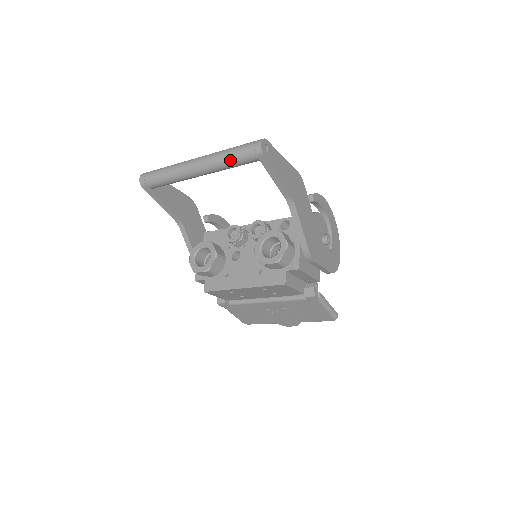
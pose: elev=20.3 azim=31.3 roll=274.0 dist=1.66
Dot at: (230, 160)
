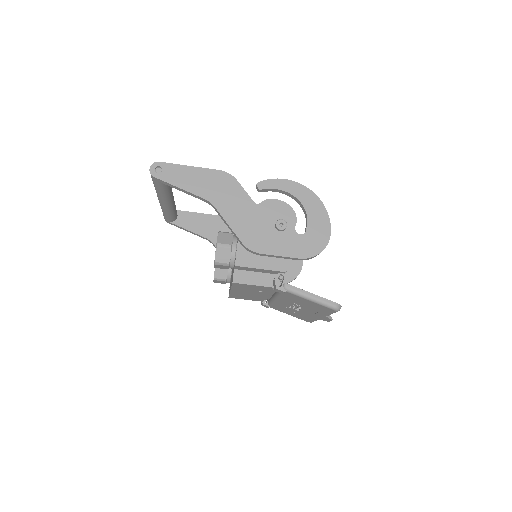
Dot at: (155, 188)
